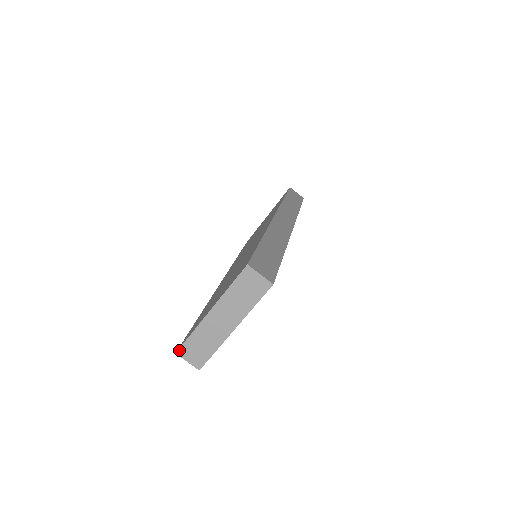
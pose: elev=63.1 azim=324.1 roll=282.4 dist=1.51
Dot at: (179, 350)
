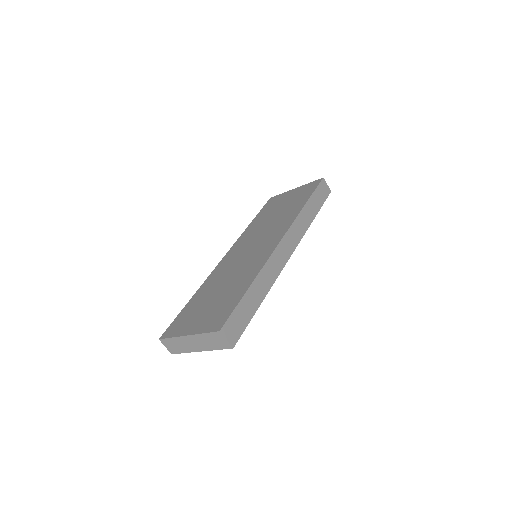
Dot at: (161, 339)
